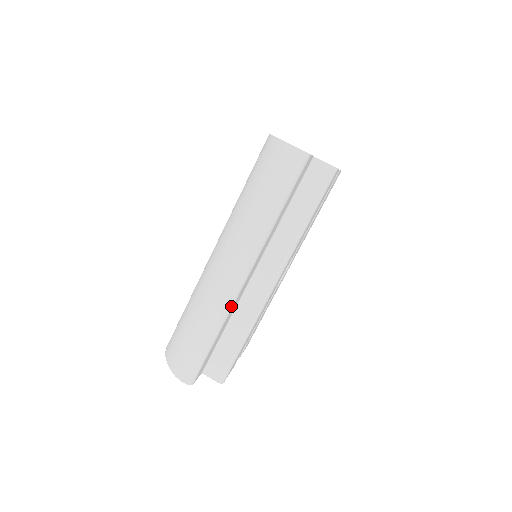
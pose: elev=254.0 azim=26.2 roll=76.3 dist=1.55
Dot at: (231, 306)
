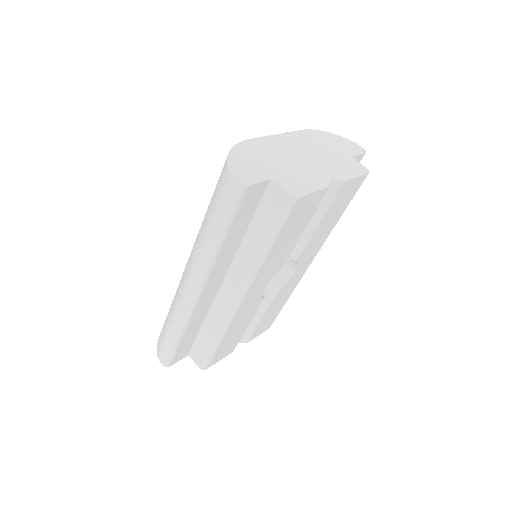
Dot at: (189, 314)
